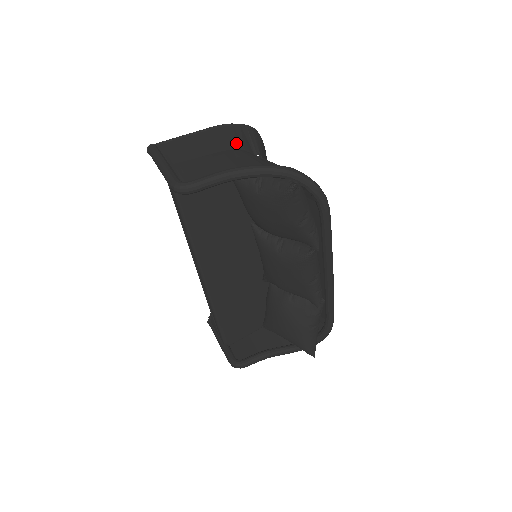
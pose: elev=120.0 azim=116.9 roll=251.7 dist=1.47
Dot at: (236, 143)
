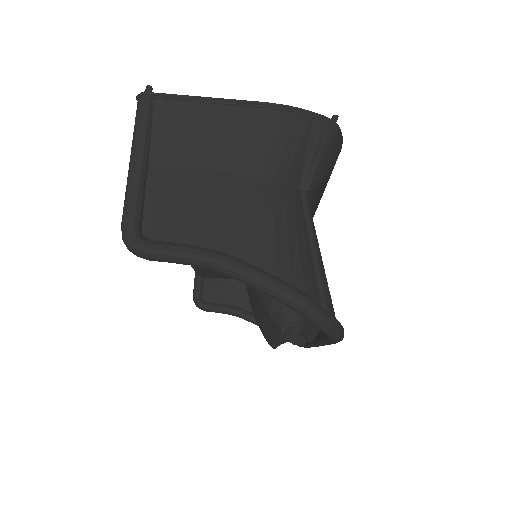
Dot at: (277, 163)
